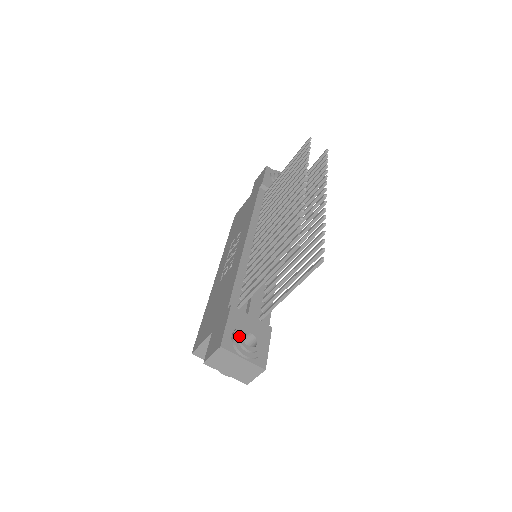
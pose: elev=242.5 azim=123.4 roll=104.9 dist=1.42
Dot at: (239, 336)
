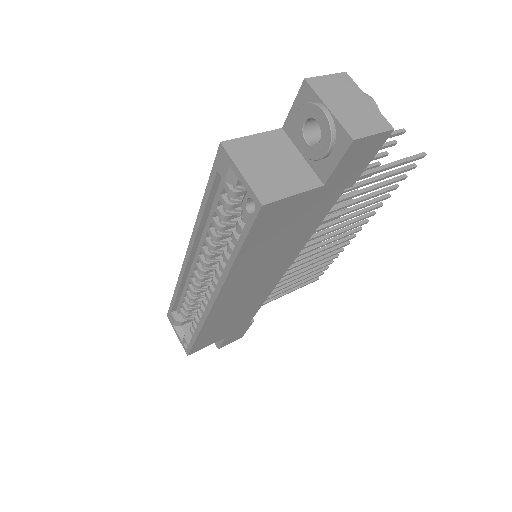
Dot at: occluded
